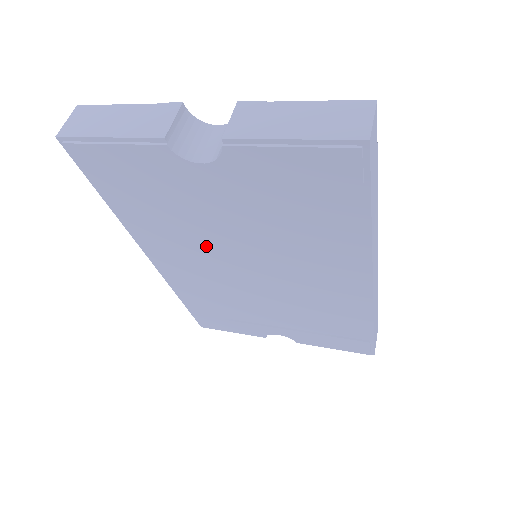
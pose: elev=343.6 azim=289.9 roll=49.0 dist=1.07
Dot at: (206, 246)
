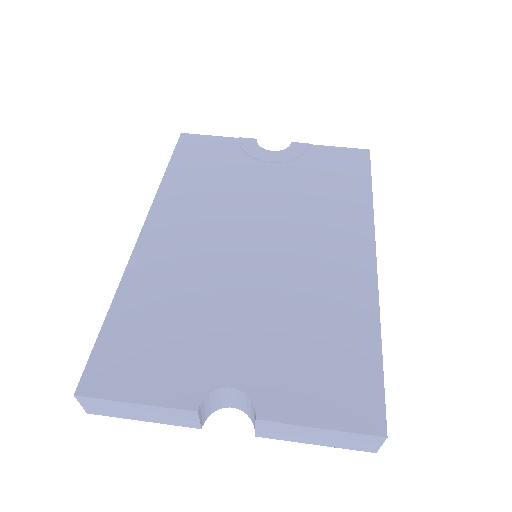
Dot at: occluded
